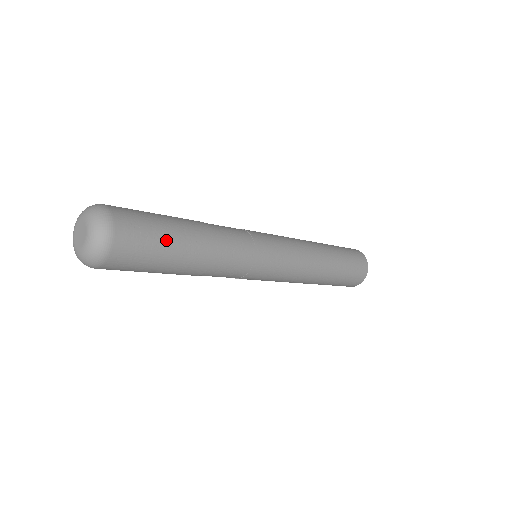
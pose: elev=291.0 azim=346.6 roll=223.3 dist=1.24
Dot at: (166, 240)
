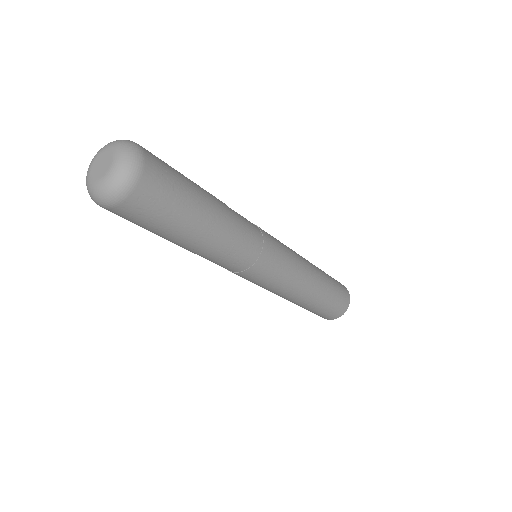
Dot at: (189, 196)
